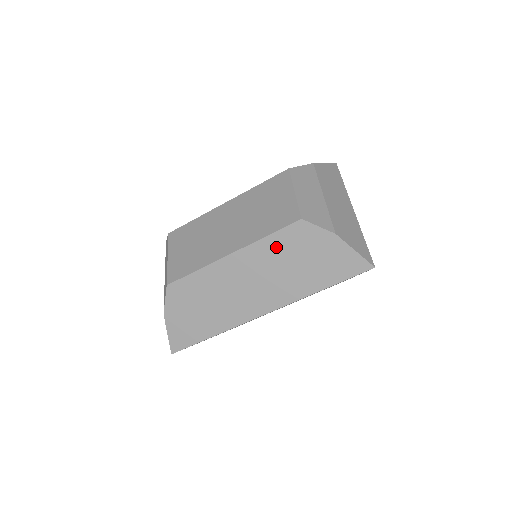
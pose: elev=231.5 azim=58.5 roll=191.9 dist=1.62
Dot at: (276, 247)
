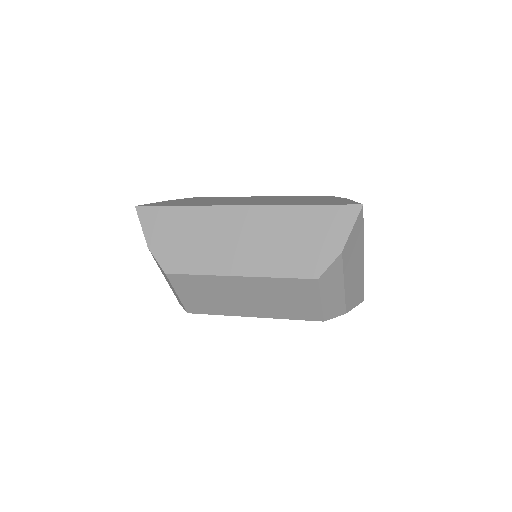
Dot at: occluded
